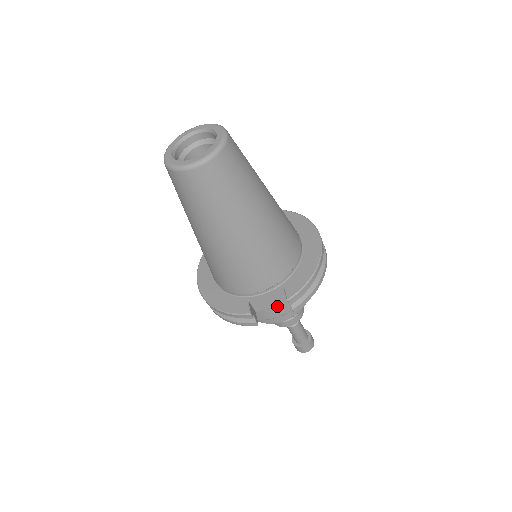
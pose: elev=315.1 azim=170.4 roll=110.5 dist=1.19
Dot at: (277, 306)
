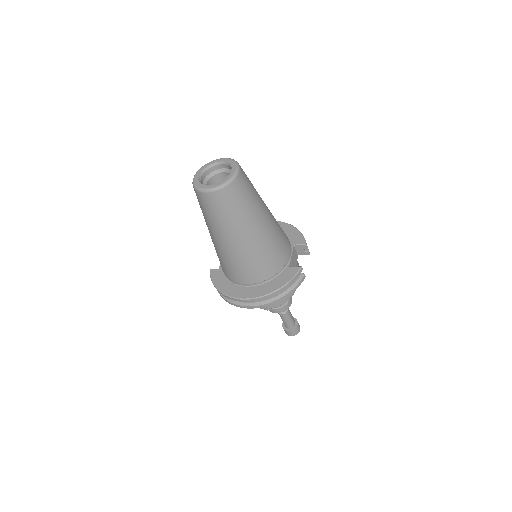
Dot at: (296, 266)
